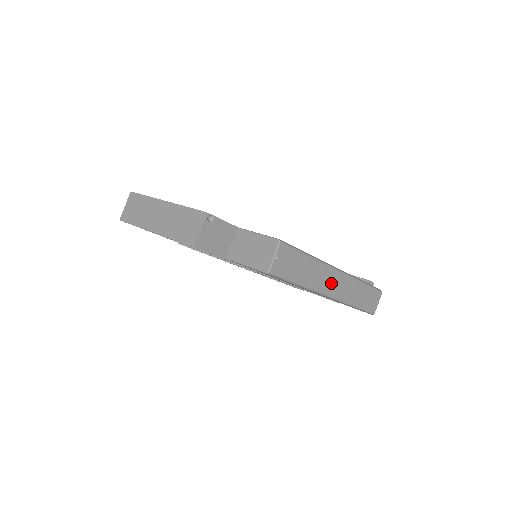
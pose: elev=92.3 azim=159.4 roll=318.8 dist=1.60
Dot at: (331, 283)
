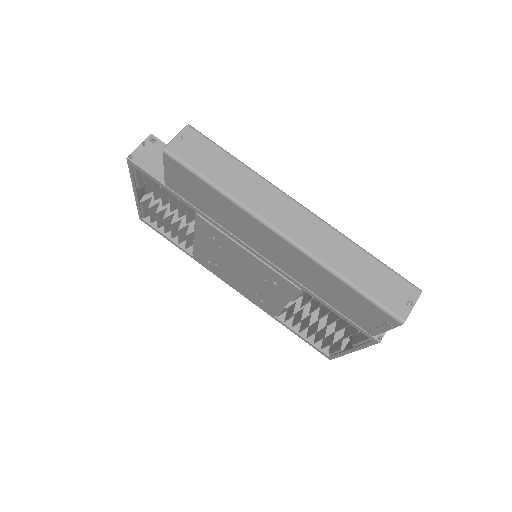
Dot at: (282, 214)
